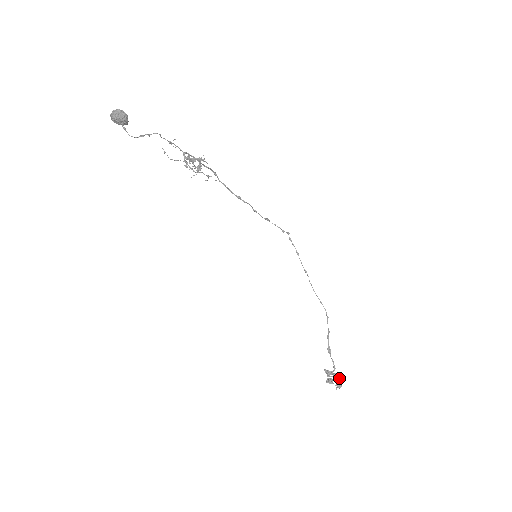
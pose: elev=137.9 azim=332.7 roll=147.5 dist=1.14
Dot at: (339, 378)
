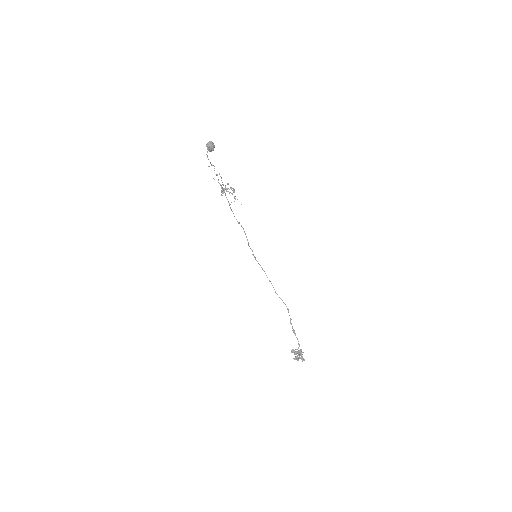
Dot at: occluded
